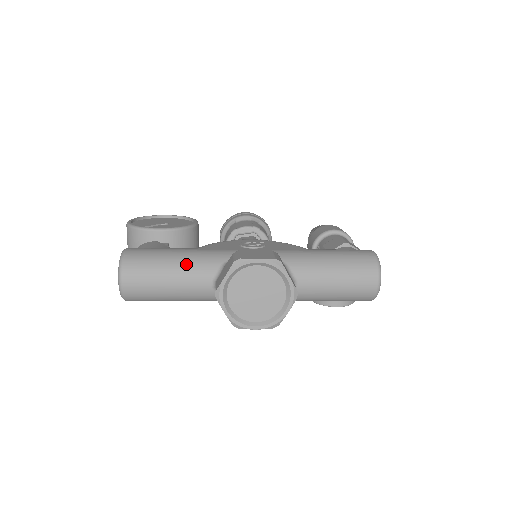
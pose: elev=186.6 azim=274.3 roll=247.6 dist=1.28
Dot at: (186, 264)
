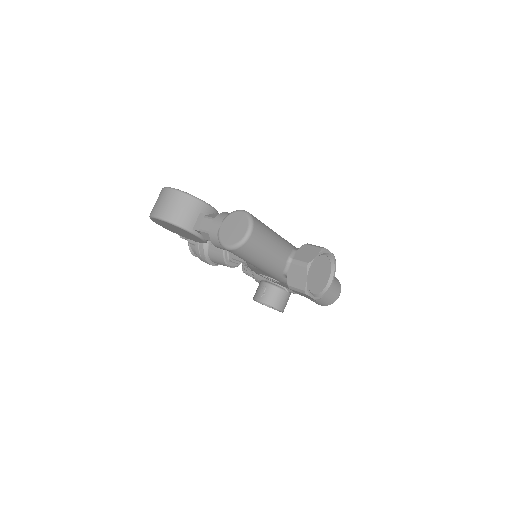
Dot at: (280, 239)
